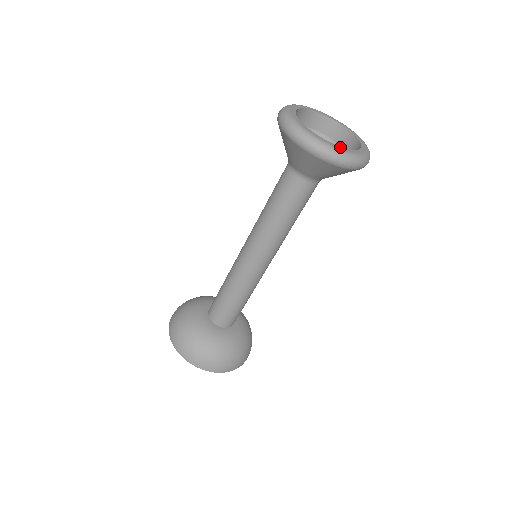
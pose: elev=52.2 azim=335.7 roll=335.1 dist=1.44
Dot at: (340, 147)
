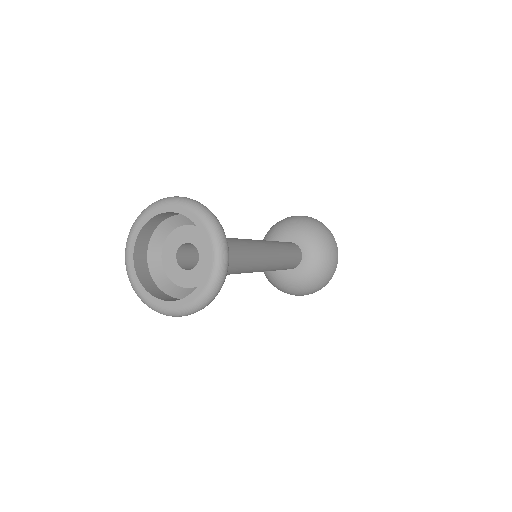
Dot at: (158, 301)
